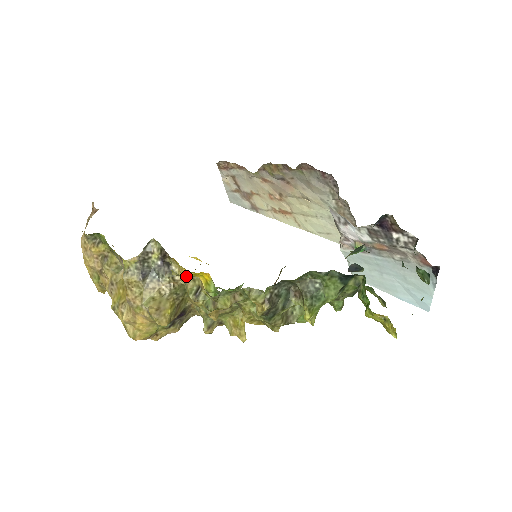
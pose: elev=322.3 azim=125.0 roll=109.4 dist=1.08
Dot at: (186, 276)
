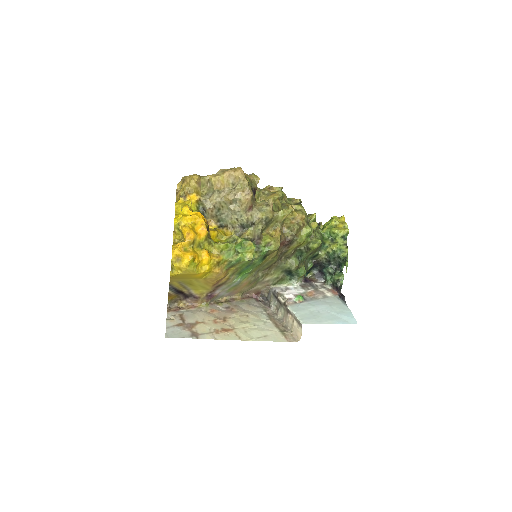
Dot at: occluded
